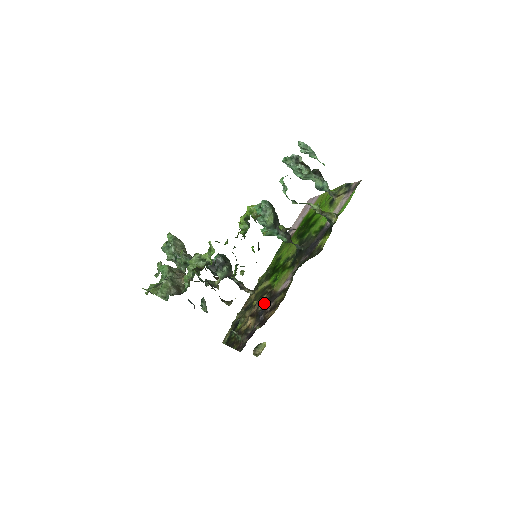
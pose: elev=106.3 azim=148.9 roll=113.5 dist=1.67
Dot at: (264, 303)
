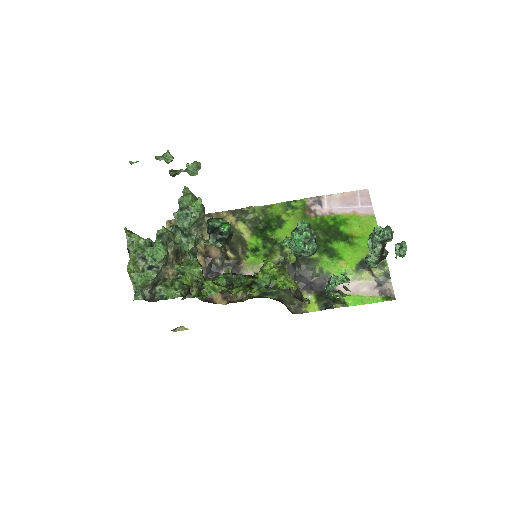
Dot at: (225, 264)
